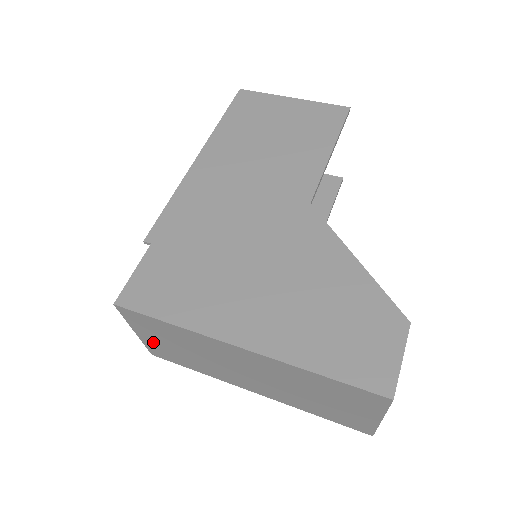
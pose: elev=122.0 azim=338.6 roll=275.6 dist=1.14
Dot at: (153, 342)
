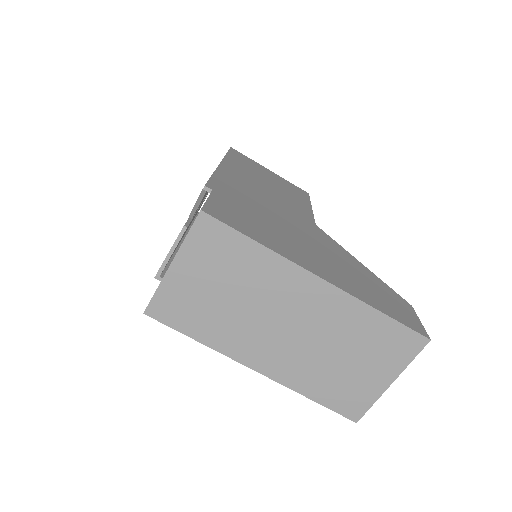
Dot at: (182, 283)
